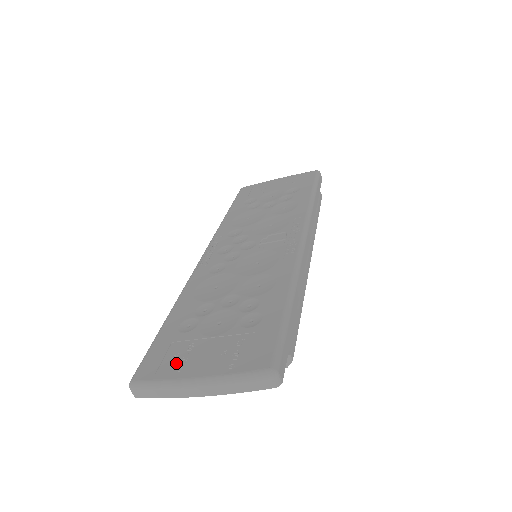
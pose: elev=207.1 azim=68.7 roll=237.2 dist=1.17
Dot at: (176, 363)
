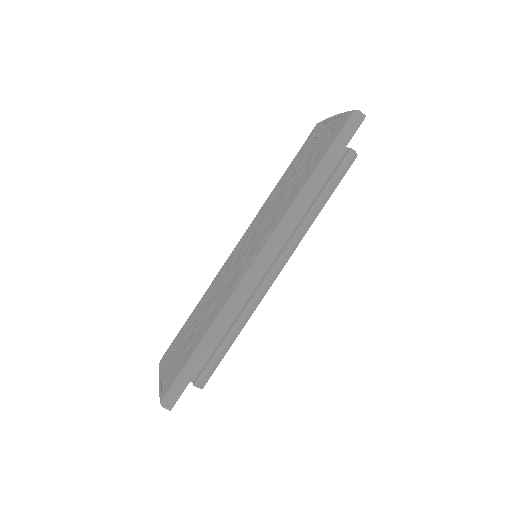
Dot at: (167, 361)
